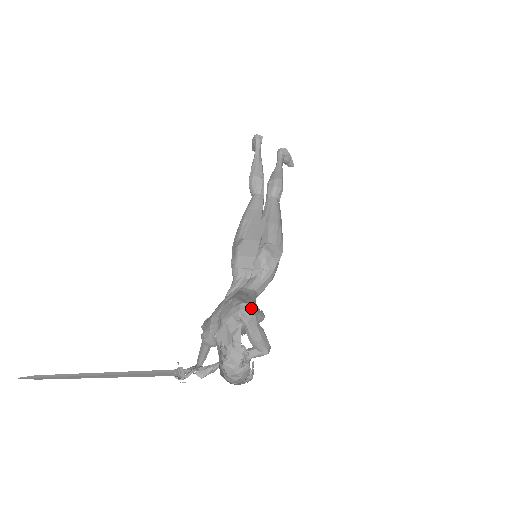
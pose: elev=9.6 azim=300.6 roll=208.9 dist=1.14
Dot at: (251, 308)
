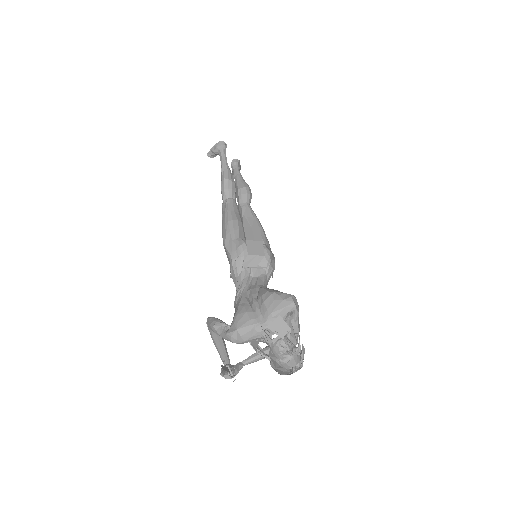
Dot at: occluded
